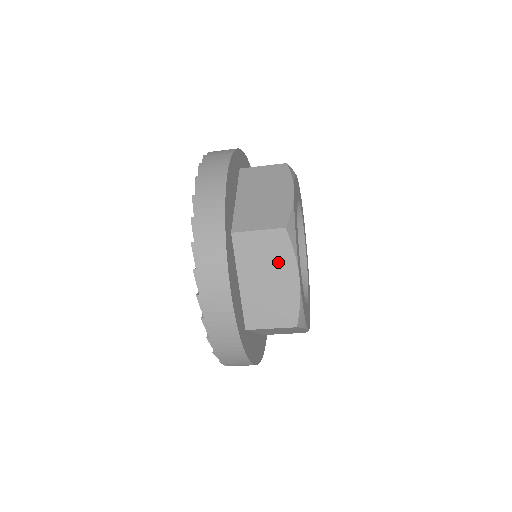
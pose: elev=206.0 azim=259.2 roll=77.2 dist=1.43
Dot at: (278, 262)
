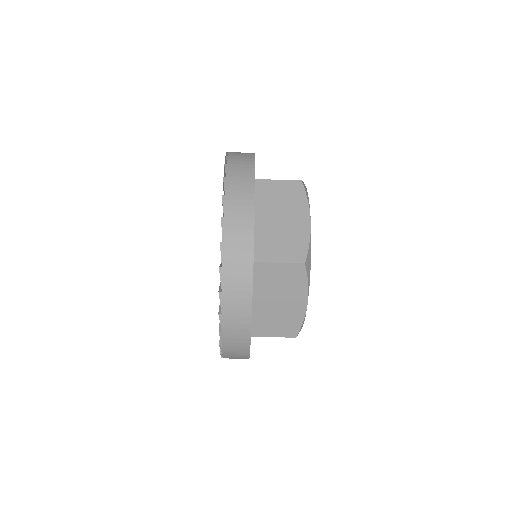
Dot at: (293, 205)
